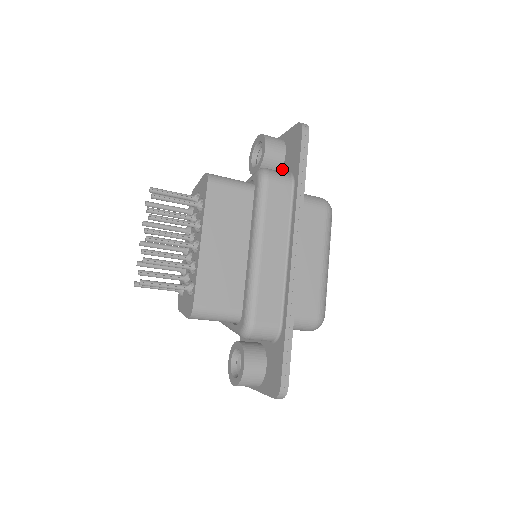
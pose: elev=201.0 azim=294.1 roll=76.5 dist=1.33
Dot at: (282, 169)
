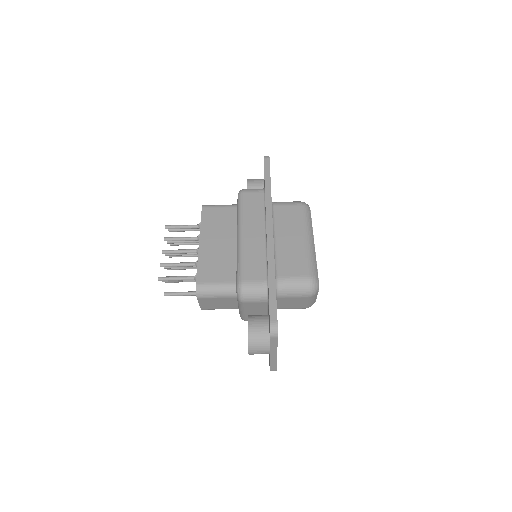
Dot at: occluded
